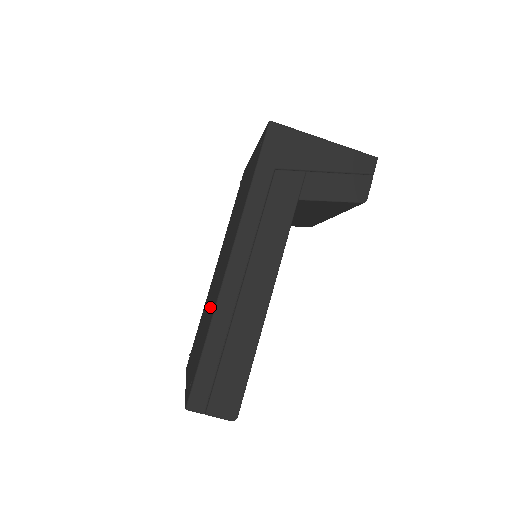
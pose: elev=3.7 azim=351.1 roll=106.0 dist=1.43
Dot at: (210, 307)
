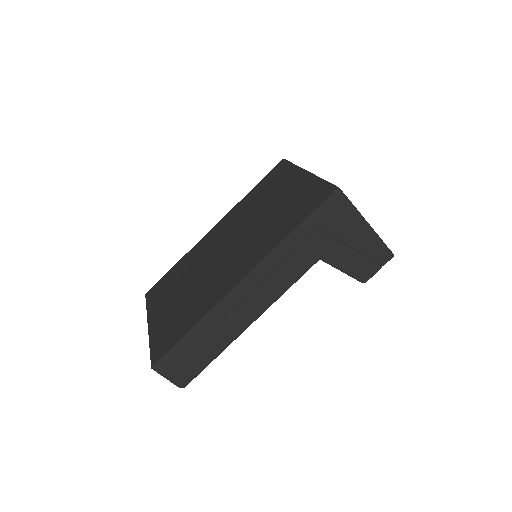
Dot at: (202, 287)
